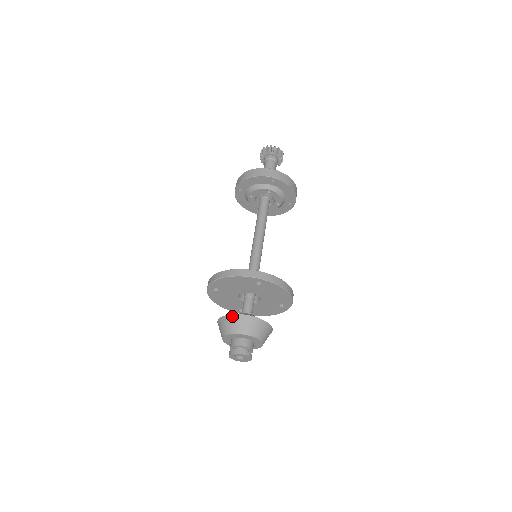
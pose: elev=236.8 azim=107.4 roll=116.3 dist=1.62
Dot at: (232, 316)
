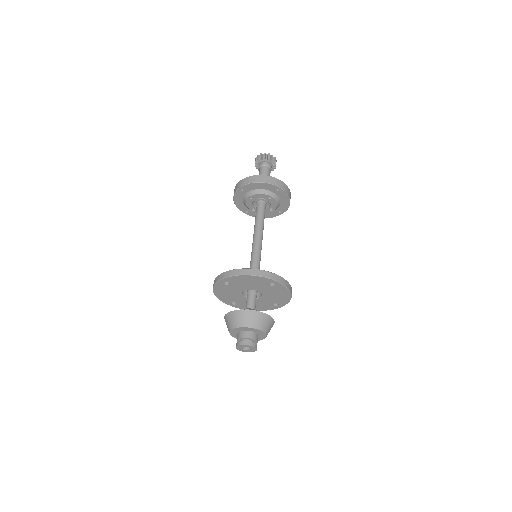
Dot at: (248, 311)
